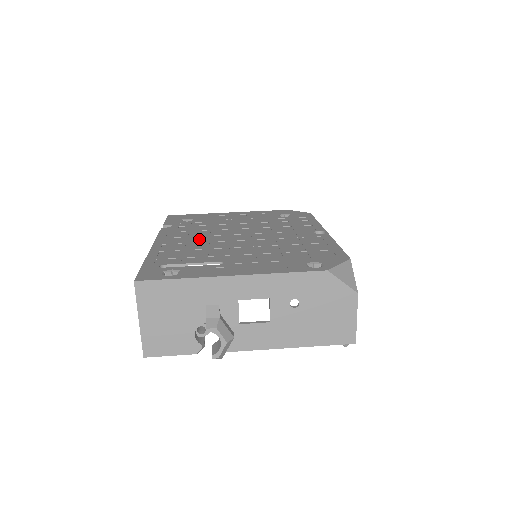
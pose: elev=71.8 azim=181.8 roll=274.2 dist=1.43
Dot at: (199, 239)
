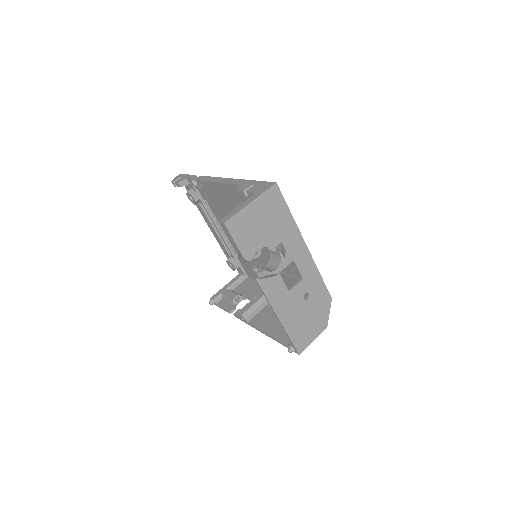
Dot at: occluded
